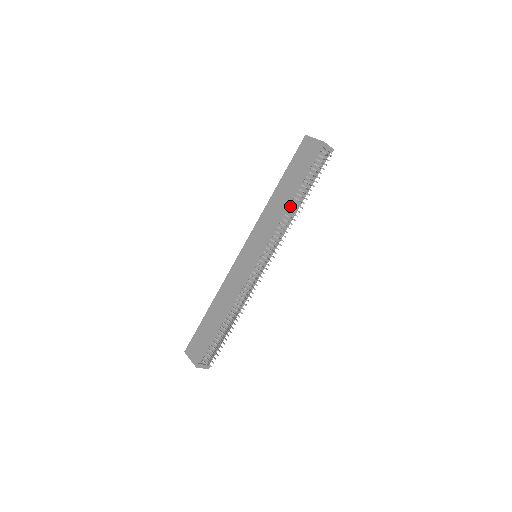
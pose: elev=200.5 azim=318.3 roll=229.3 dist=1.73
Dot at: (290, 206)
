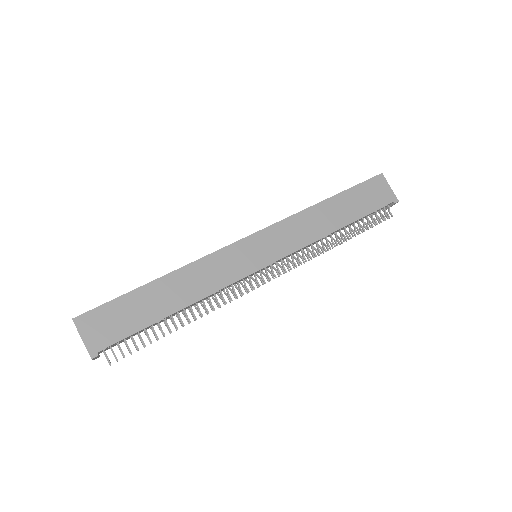
Dot at: occluded
